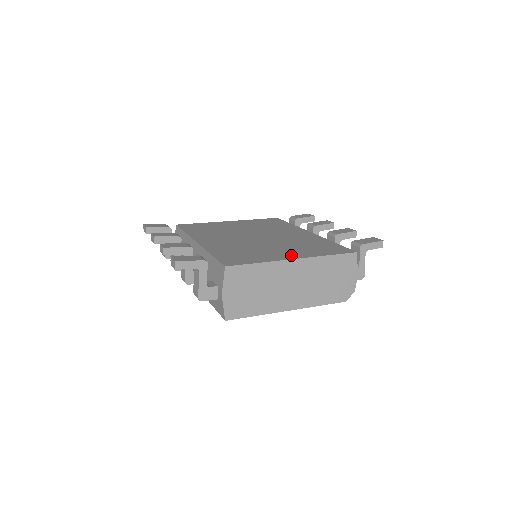
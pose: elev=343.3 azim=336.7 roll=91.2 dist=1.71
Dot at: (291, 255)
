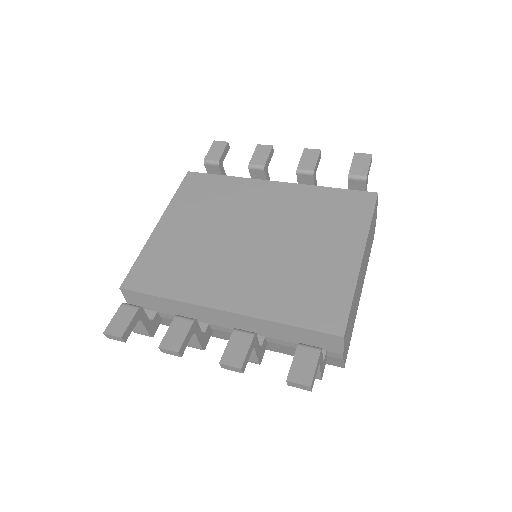
Dot at: (348, 253)
